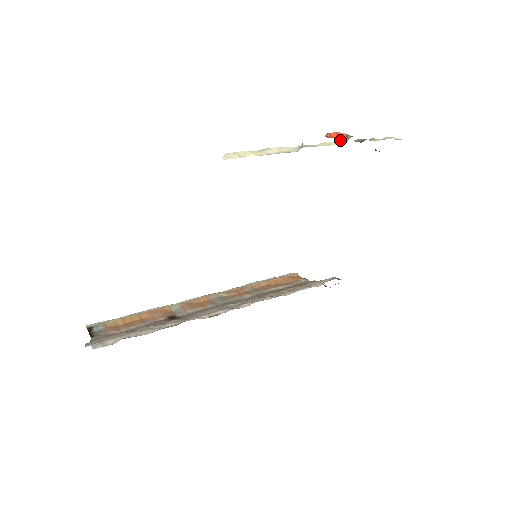
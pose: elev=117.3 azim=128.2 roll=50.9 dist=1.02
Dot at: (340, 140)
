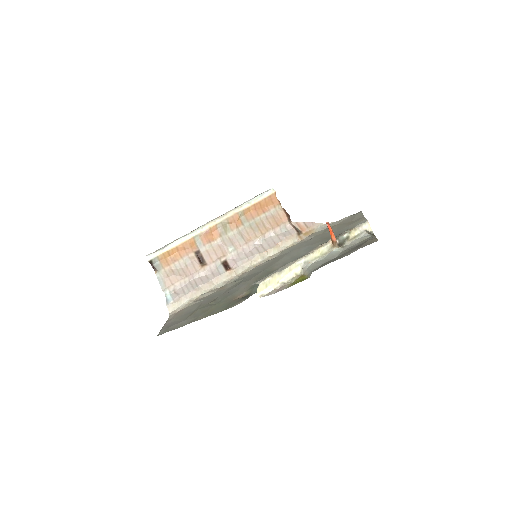
Dot at: (331, 242)
